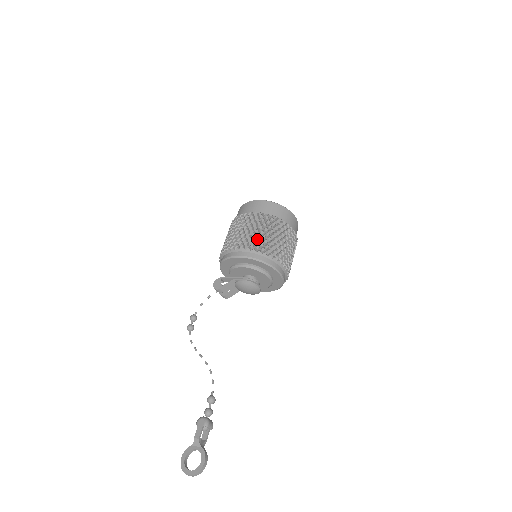
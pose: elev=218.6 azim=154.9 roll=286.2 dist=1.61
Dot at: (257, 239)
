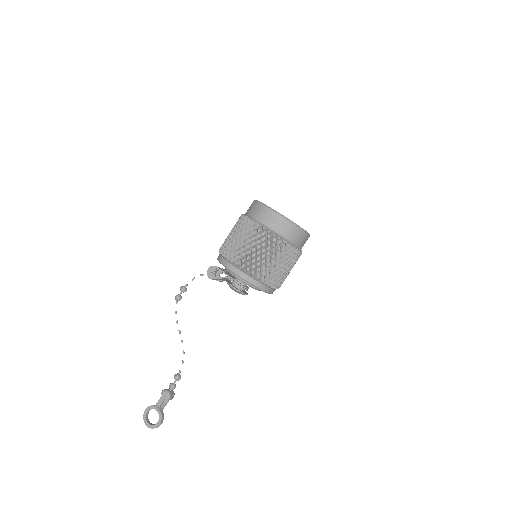
Dot at: (256, 261)
